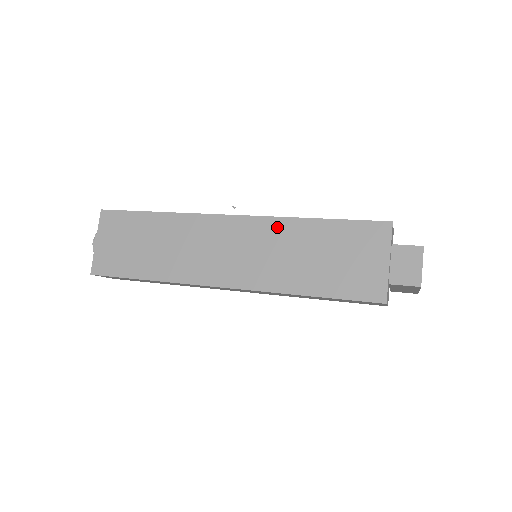
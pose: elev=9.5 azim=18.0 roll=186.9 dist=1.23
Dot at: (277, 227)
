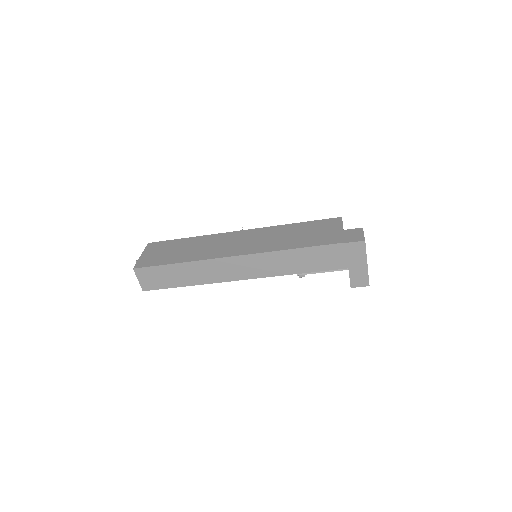
Dot at: (272, 229)
